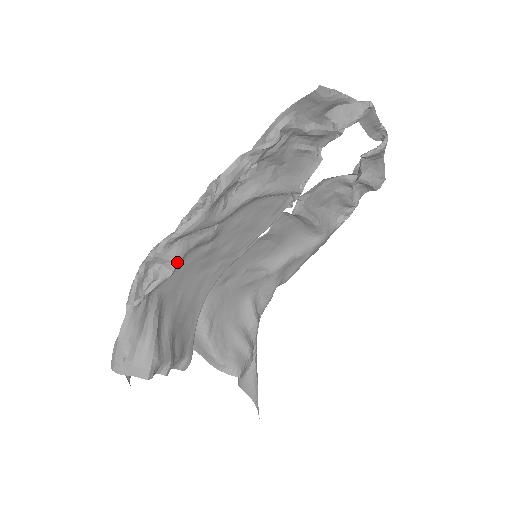
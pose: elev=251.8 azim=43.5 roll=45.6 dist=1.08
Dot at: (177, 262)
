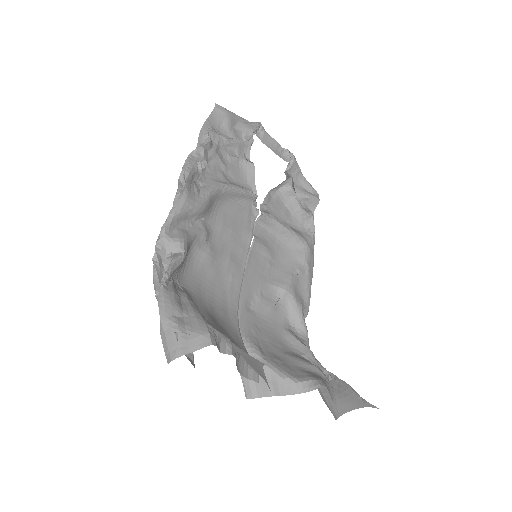
Dot at: (183, 243)
